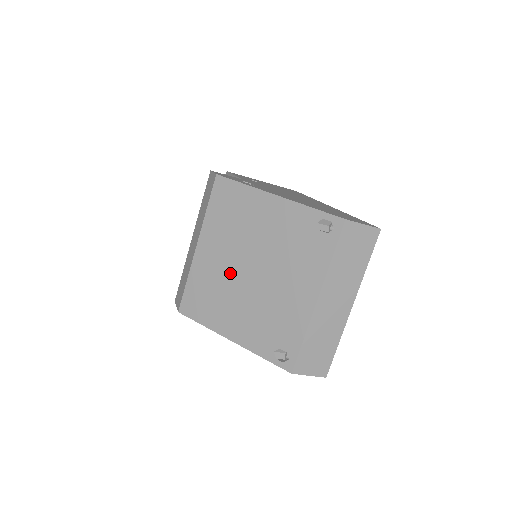
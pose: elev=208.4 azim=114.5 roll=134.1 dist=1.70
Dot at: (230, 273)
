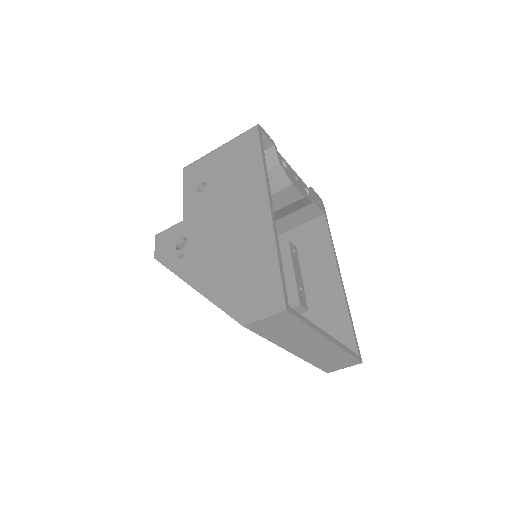
Dot at: occluded
